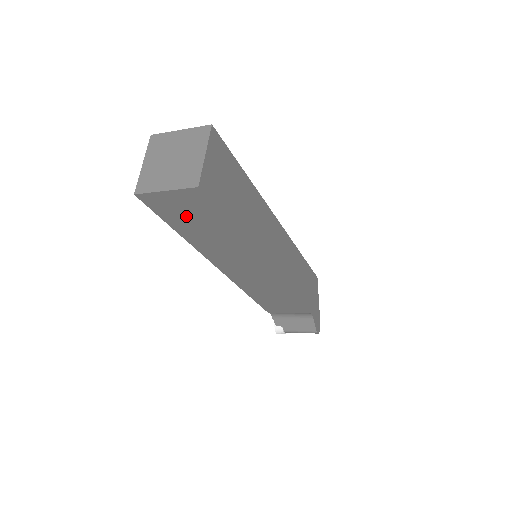
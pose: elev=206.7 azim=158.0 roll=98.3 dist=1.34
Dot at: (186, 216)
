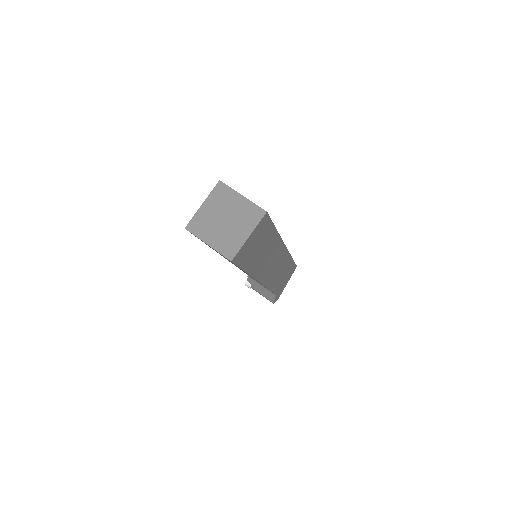
Dot at: occluded
